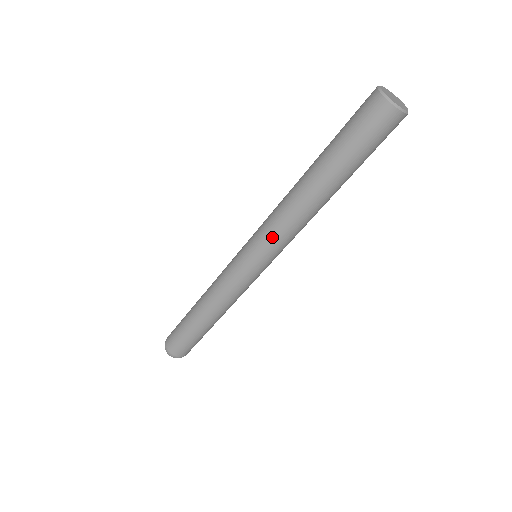
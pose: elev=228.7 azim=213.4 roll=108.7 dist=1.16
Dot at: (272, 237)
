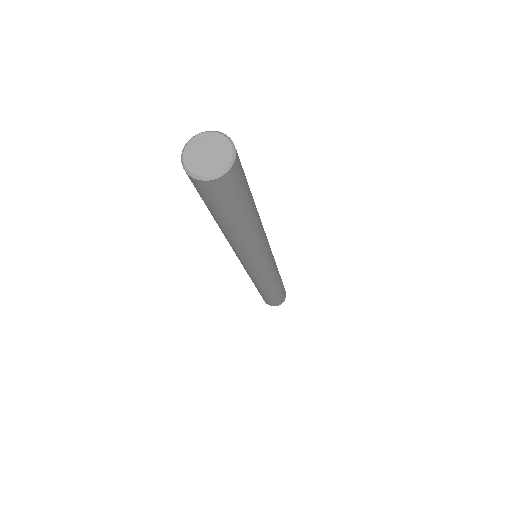
Dot at: (237, 255)
